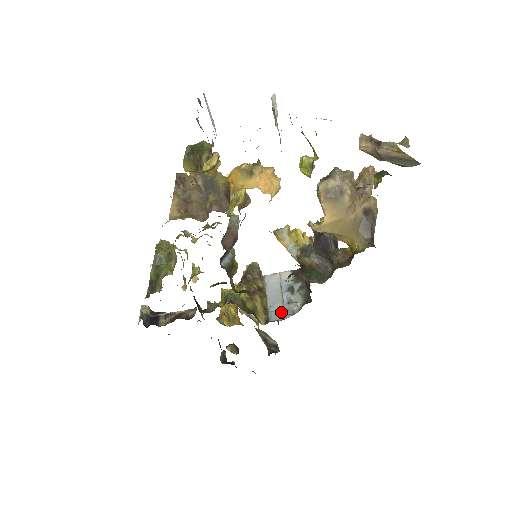
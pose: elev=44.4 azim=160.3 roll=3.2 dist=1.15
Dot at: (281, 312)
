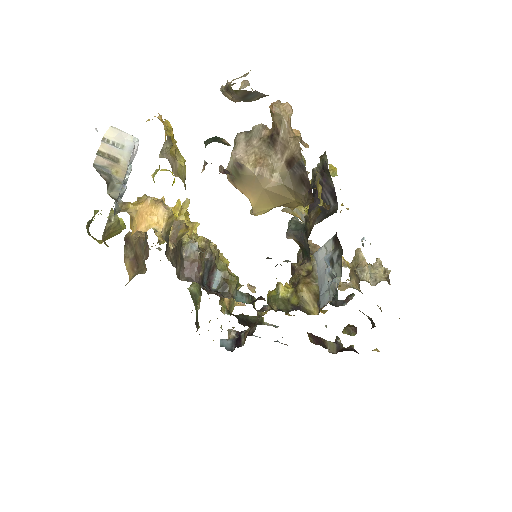
Dot at: (327, 294)
